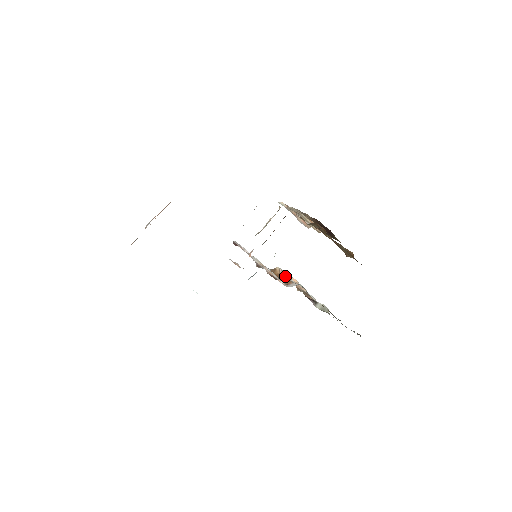
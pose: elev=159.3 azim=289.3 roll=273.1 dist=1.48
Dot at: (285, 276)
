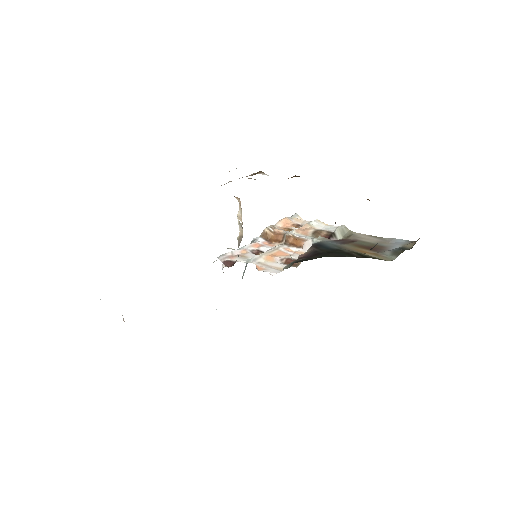
Dot at: (286, 237)
